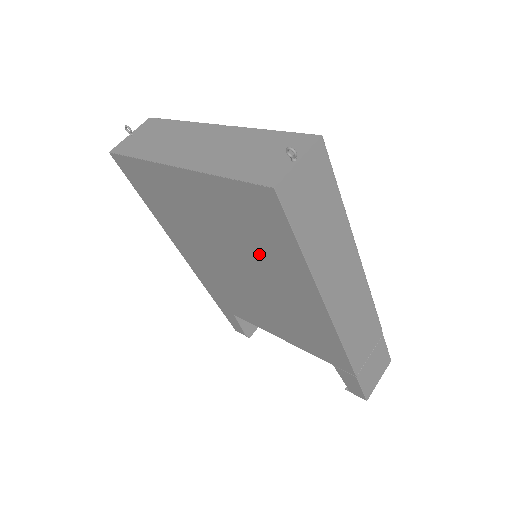
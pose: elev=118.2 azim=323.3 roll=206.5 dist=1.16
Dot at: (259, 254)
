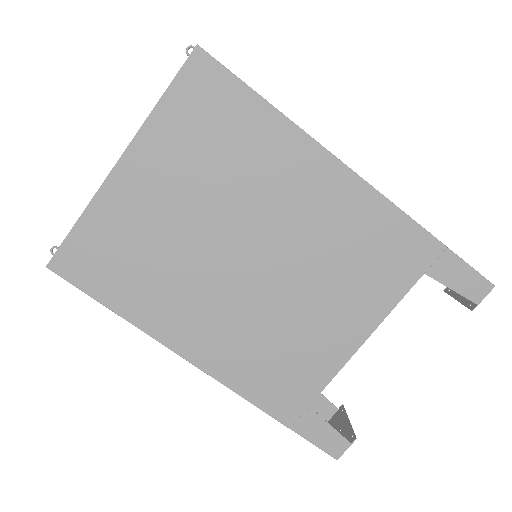
Dot at: (245, 176)
